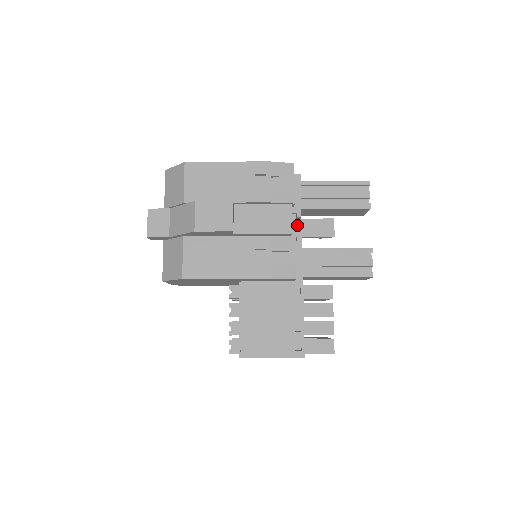
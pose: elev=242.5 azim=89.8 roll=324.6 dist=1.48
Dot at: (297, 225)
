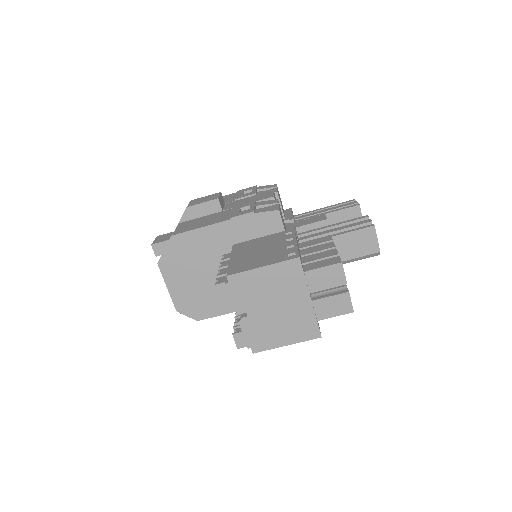
Dot at: occluded
